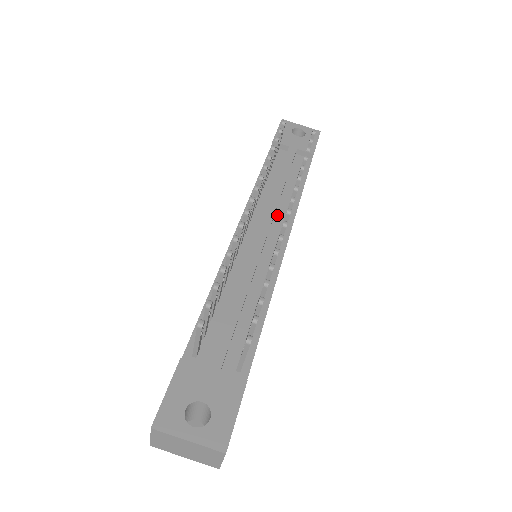
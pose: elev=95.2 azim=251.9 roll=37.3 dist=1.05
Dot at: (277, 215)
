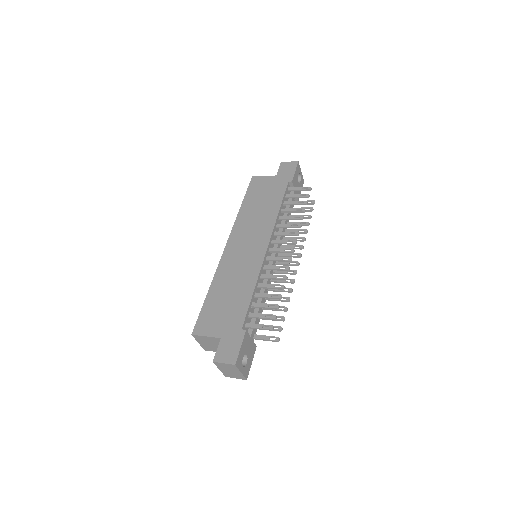
Dot at: occluded
